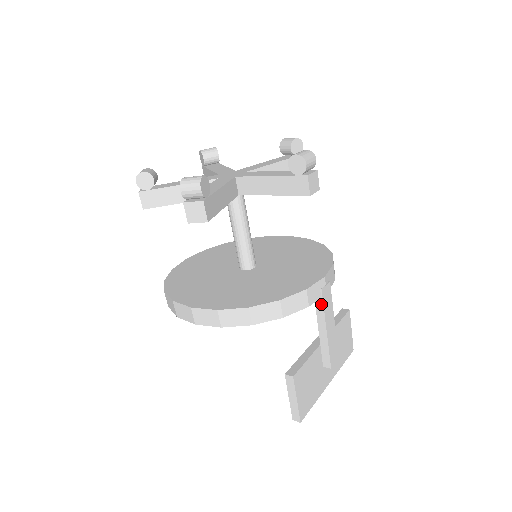
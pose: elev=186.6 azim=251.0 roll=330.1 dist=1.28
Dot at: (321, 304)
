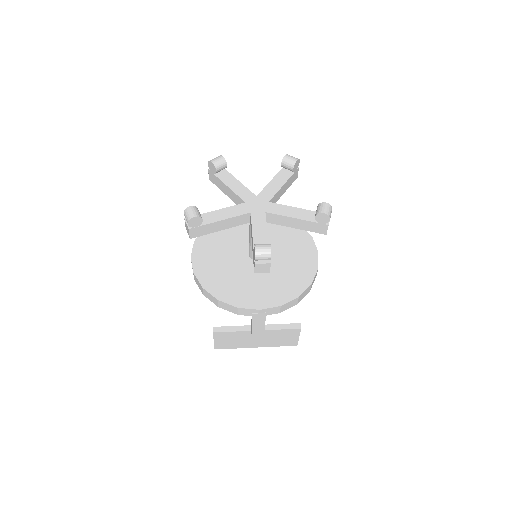
Dot at: (252, 318)
